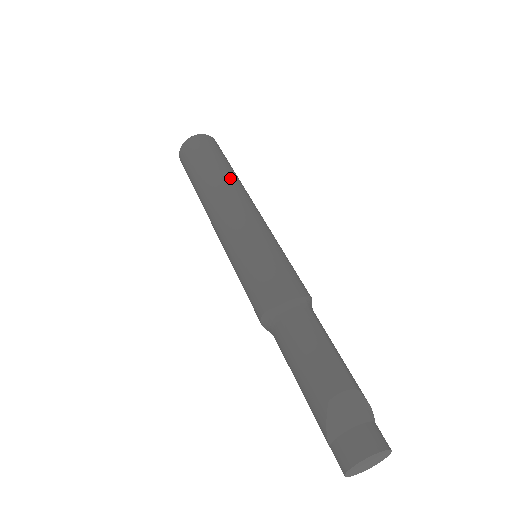
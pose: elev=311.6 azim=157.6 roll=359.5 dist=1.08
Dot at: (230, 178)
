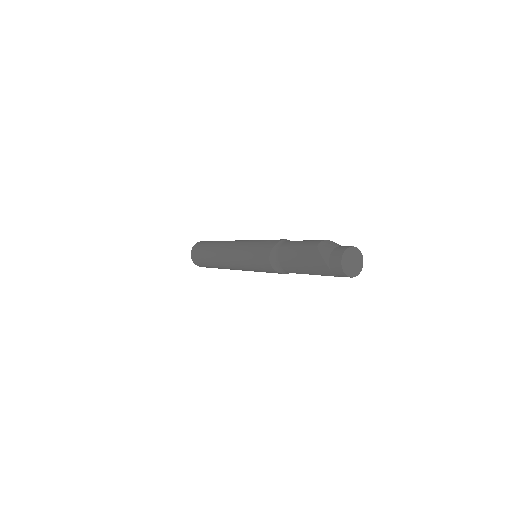
Dot at: occluded
